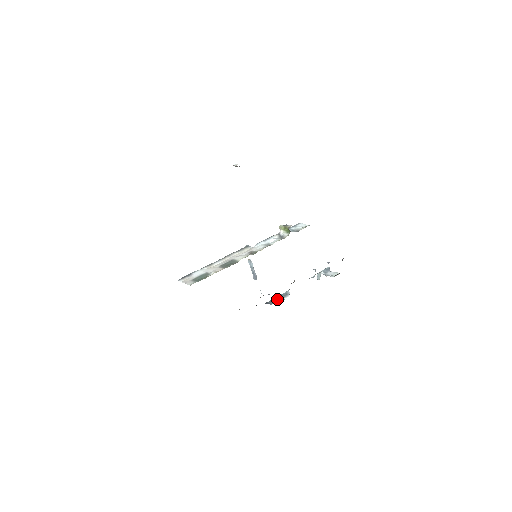
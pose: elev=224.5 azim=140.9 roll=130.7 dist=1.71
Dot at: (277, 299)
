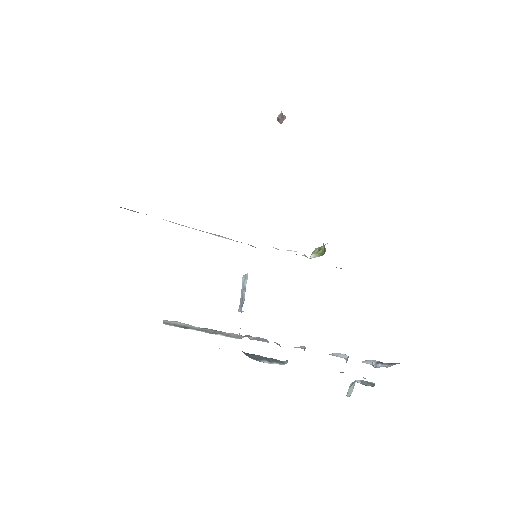
Dot at: (261, 357)
